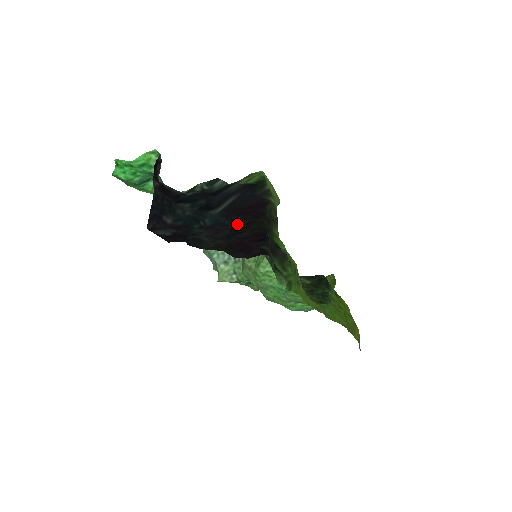
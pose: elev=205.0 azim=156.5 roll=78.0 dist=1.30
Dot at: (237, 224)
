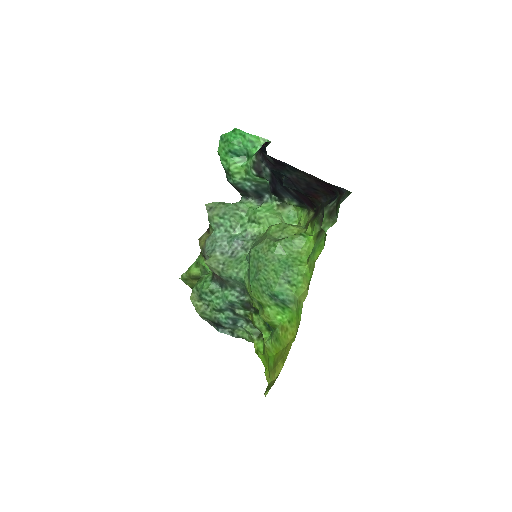
Dot at: occluded
